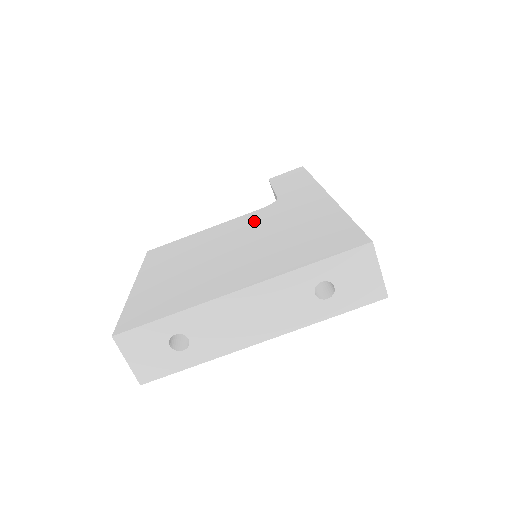
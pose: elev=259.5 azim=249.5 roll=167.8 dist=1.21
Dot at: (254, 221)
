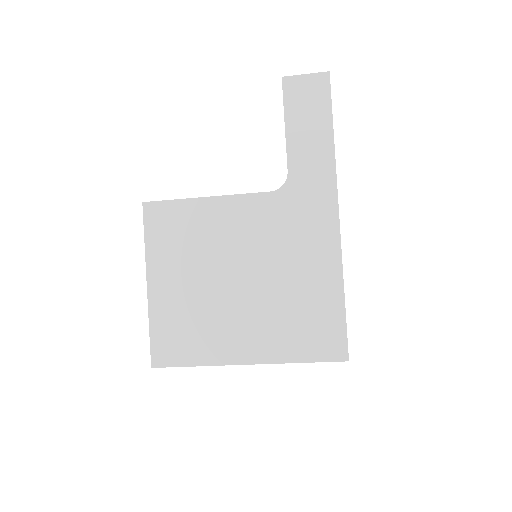
Dot at: (260, 226)
